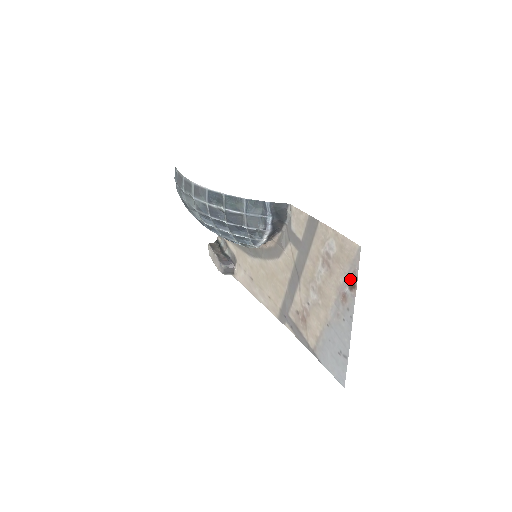
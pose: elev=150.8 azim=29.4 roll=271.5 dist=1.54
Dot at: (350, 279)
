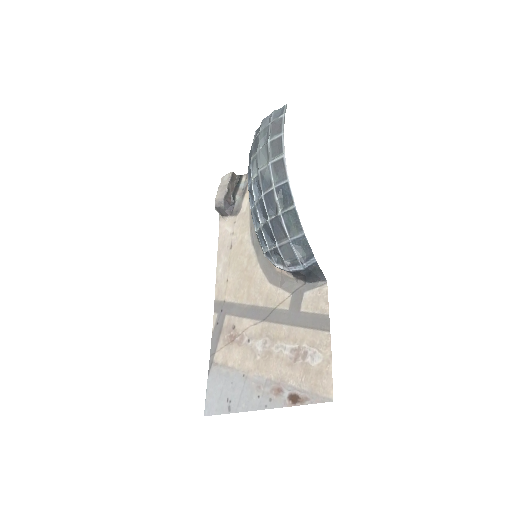
Dot at: (298, 395)
